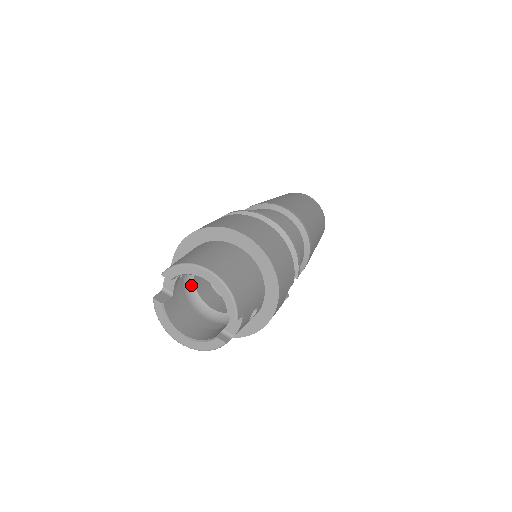
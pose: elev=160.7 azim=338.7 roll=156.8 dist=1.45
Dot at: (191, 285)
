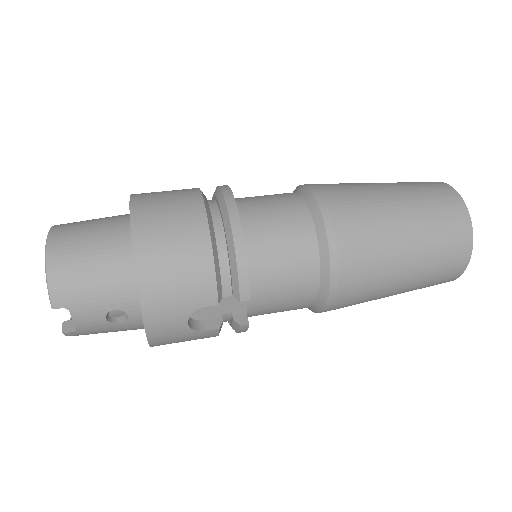
Dot at: occluded
